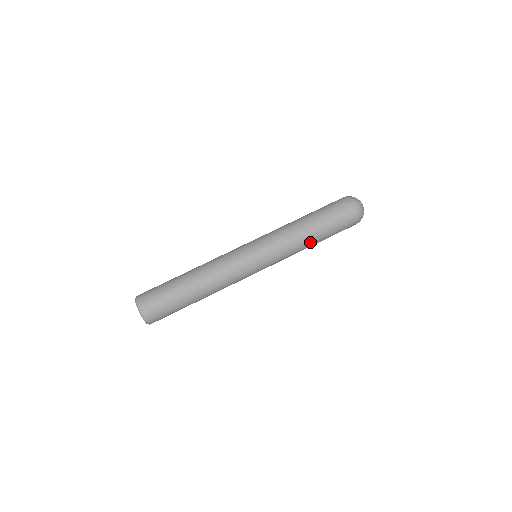
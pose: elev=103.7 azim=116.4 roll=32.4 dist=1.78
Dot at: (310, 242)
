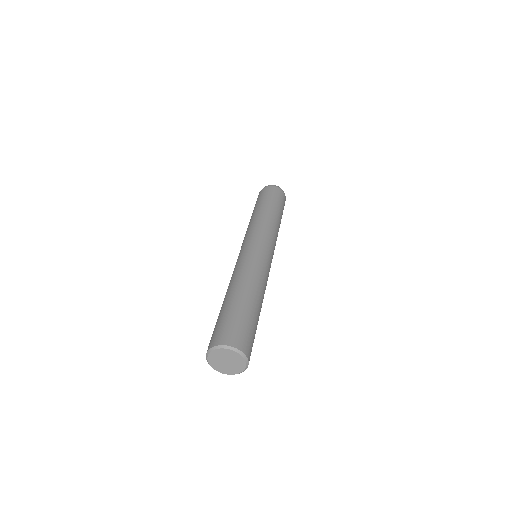
Dot at: (279, 227)
